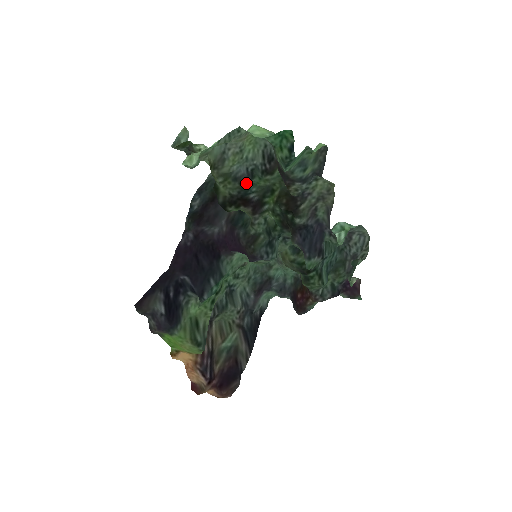
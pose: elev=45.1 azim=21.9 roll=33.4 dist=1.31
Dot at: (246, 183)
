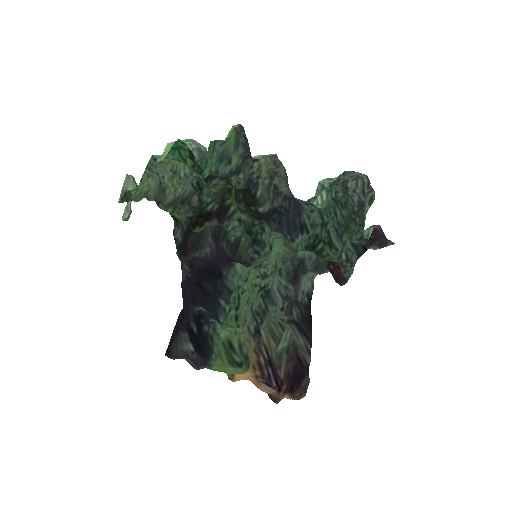
Dot at: (194, 200)
